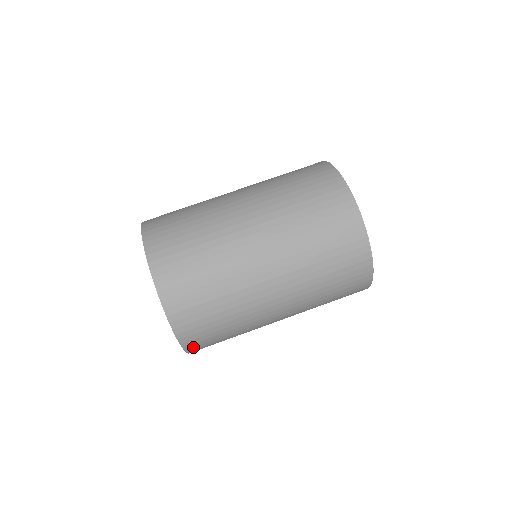
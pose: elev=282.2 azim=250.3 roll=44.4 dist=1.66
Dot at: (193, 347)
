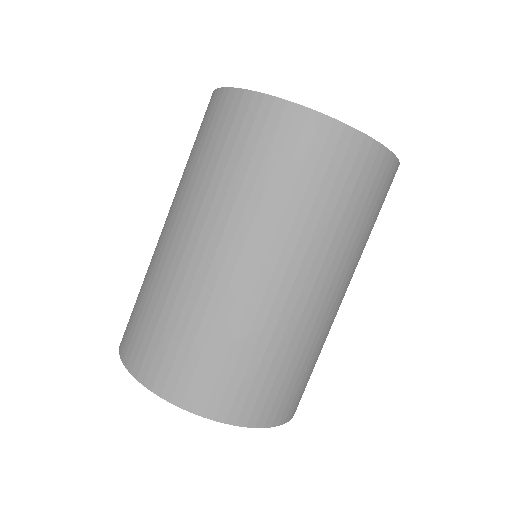
Dot at: (252, 415)
